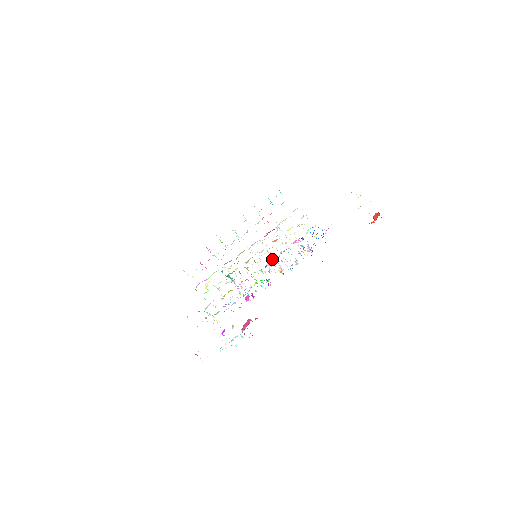
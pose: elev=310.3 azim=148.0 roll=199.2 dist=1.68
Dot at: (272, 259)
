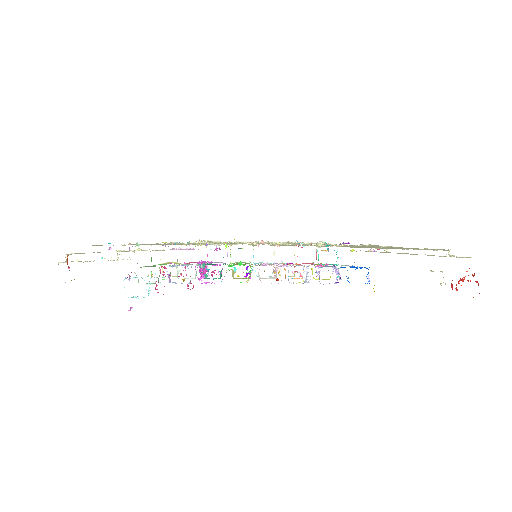
Dot at: occluded
